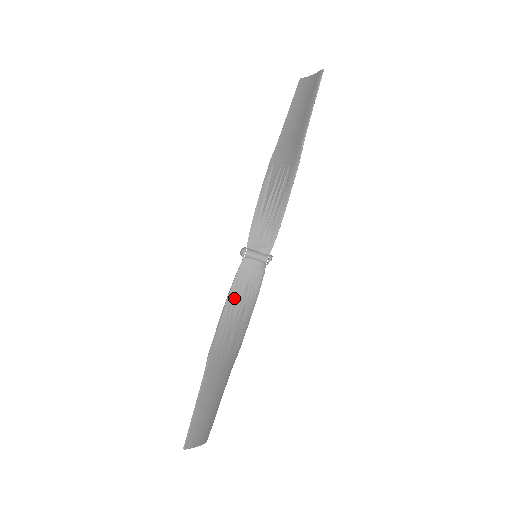
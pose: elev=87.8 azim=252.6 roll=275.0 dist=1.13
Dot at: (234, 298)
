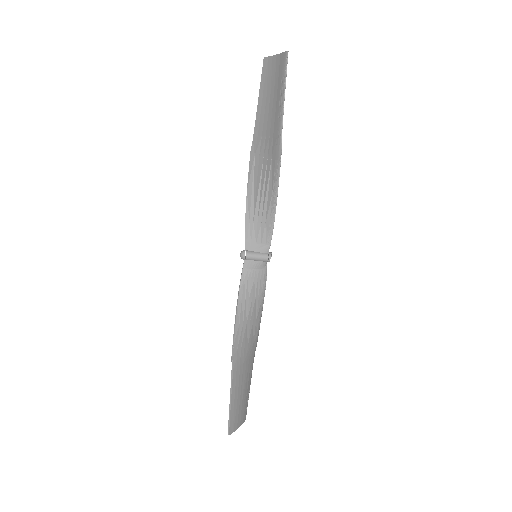
Dot at: (244, 300)
